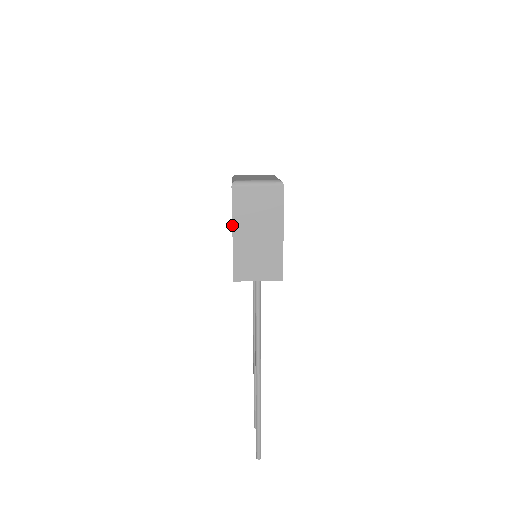
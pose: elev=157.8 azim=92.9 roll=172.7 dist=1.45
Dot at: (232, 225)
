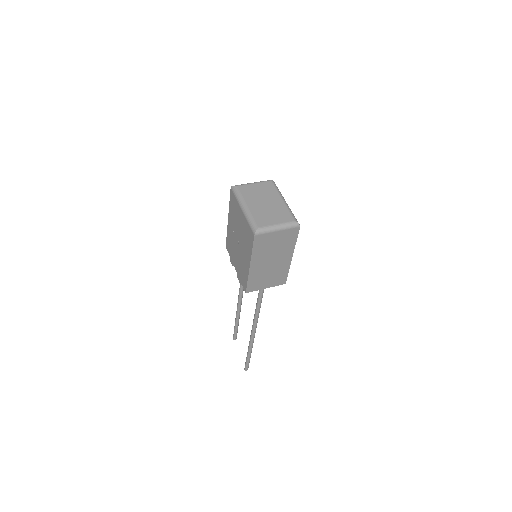
Dot at: (250, 260)
